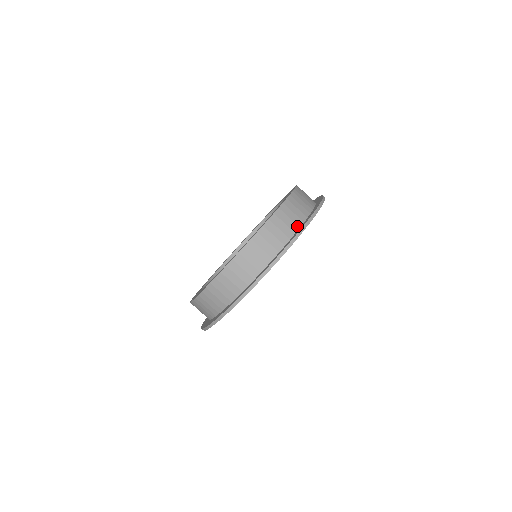
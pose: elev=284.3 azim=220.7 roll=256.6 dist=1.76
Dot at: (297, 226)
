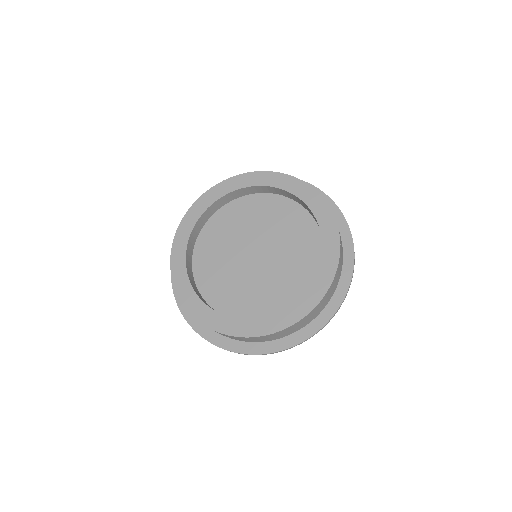
Dot at: (323, 309)
